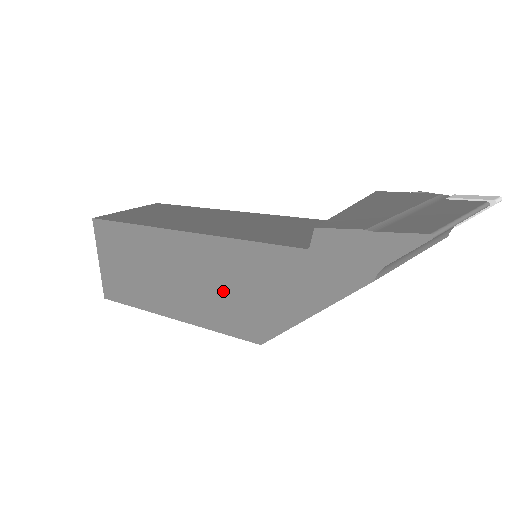
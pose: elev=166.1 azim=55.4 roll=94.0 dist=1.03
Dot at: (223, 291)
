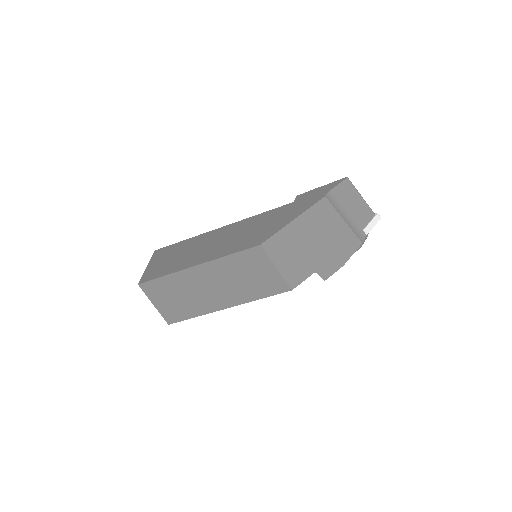
Dot at: (240, 236)
